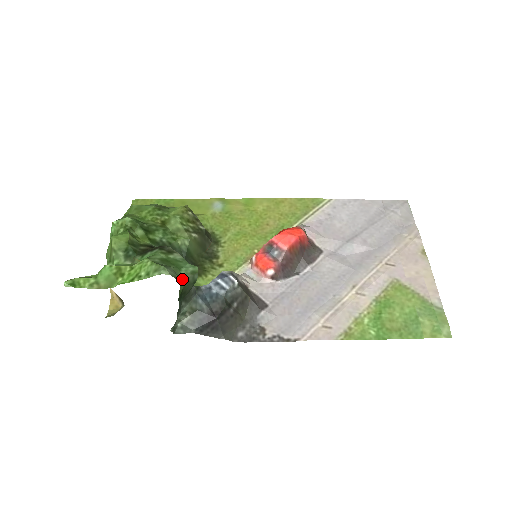
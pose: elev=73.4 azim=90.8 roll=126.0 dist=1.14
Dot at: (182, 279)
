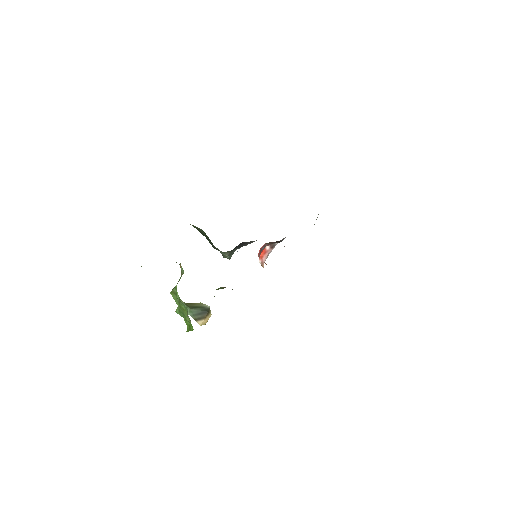
Dot at: occluded
